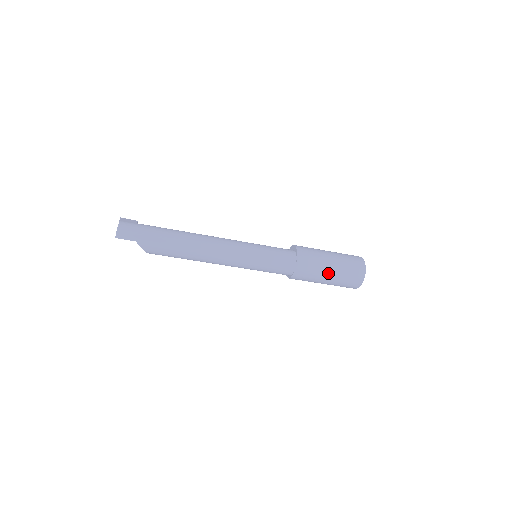
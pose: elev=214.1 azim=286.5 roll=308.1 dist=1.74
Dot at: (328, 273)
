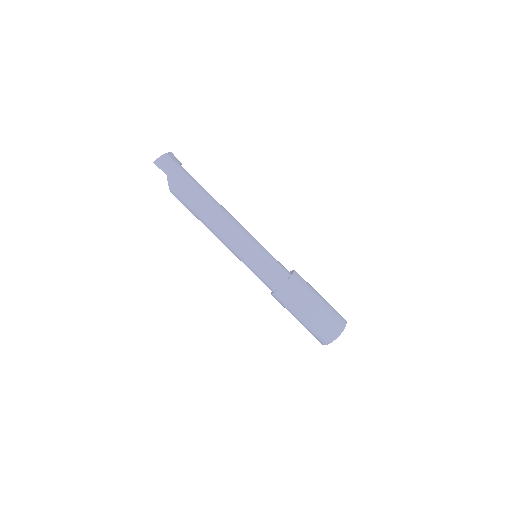
Dot at: (306, 312)
